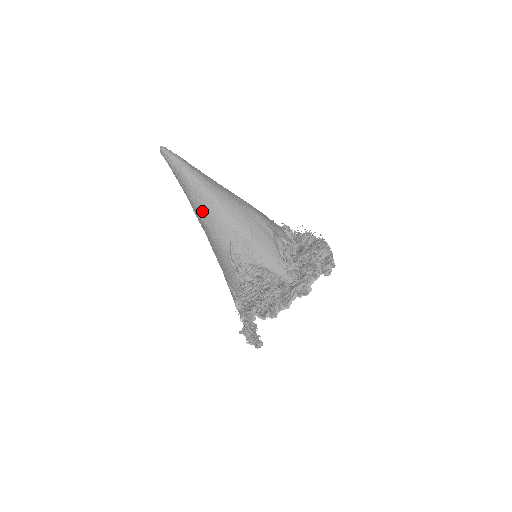
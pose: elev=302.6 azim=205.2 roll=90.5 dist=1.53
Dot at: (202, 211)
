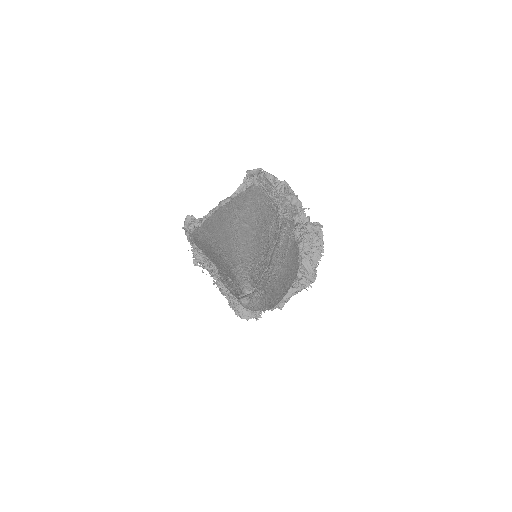
Dot at: occluded
